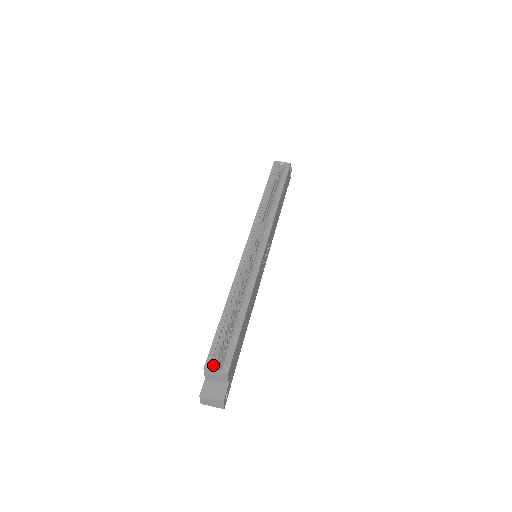
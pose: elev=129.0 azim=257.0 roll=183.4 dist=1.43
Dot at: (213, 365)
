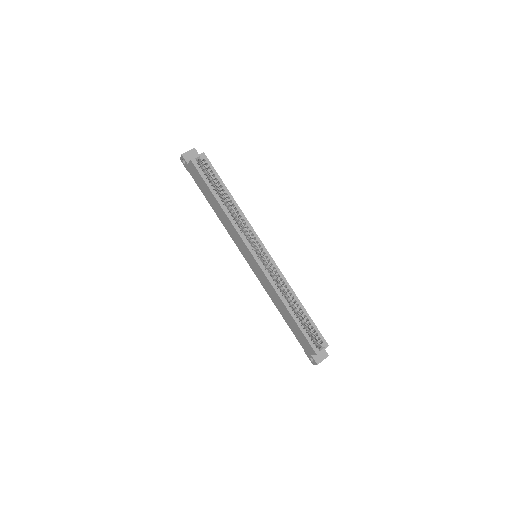
Dot at: (318, 349)
